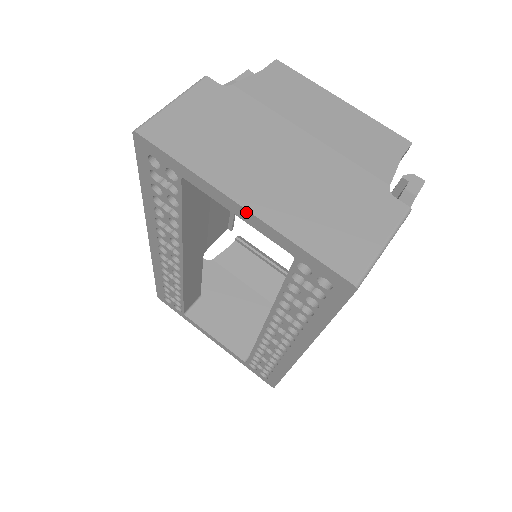
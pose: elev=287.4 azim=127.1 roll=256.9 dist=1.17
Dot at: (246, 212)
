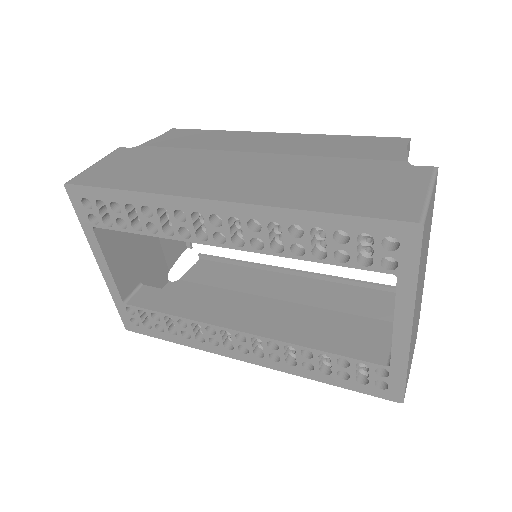
Dot at: (408, 334)
